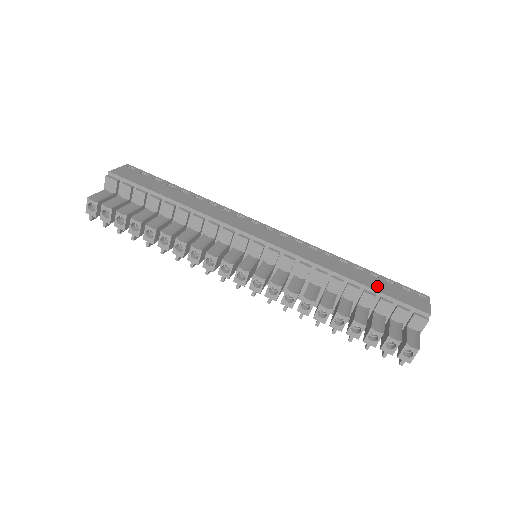
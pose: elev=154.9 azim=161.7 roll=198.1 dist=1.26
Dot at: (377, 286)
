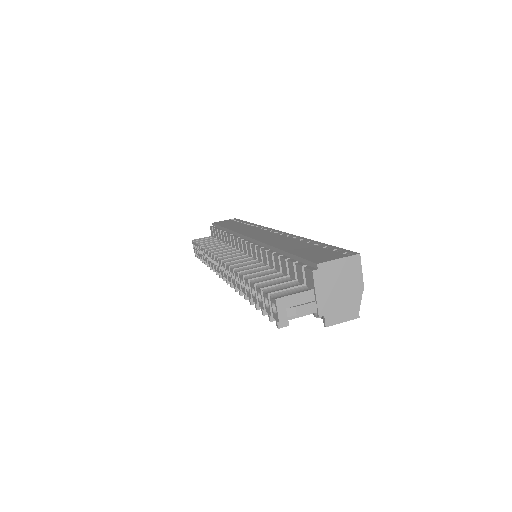
Dot at: (298, 250)
